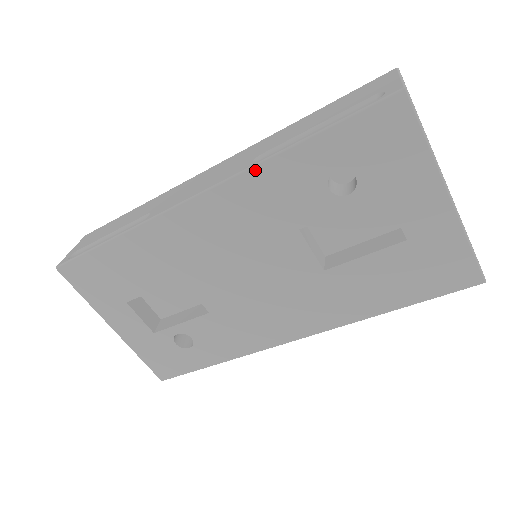
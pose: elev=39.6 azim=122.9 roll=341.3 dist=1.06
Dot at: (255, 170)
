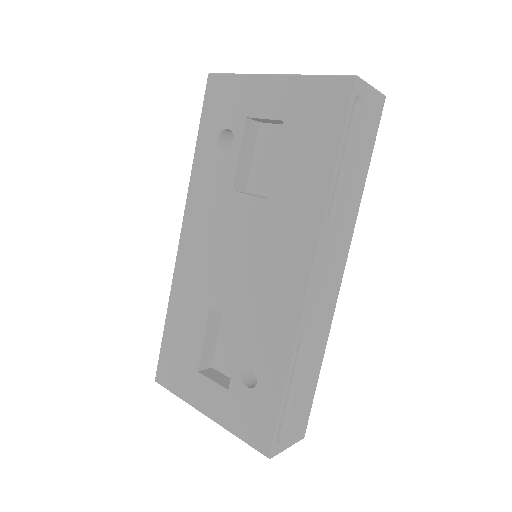
Dot at: (191, 186)
